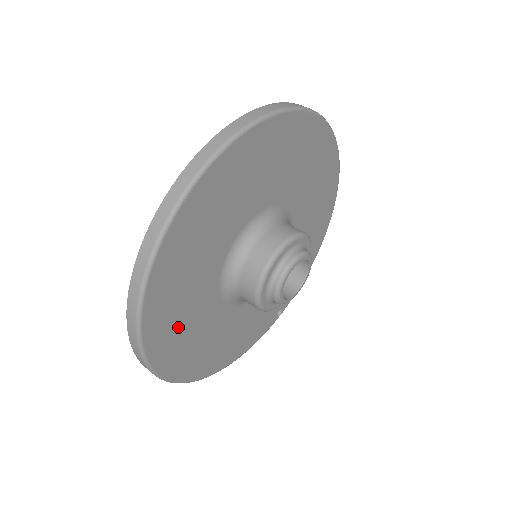
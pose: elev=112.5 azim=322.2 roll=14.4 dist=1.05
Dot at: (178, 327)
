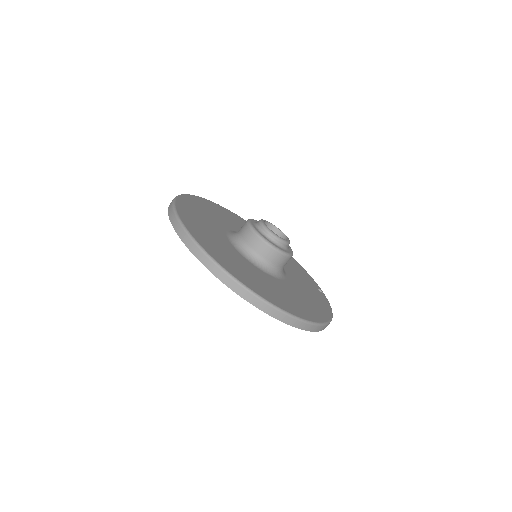
Dot at: (259, 284)
